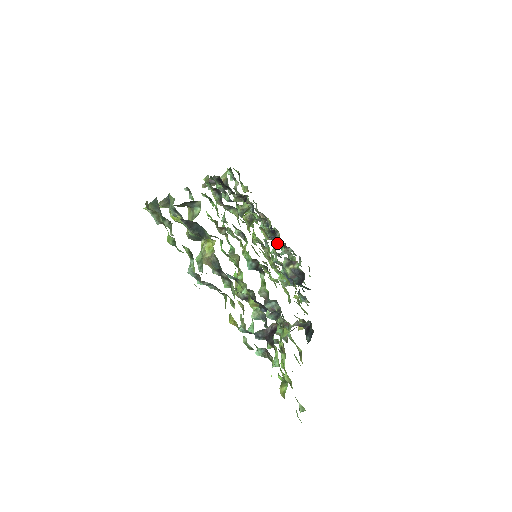
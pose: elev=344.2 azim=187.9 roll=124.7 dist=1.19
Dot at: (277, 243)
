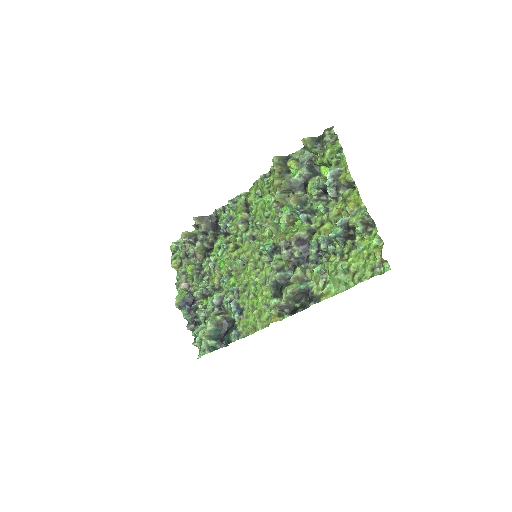
Dot at: (222, 290)
